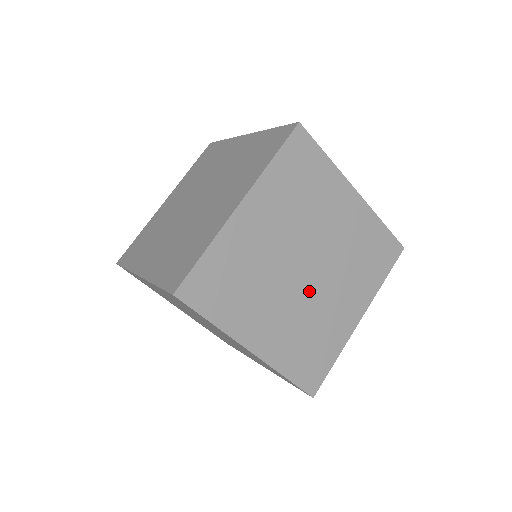
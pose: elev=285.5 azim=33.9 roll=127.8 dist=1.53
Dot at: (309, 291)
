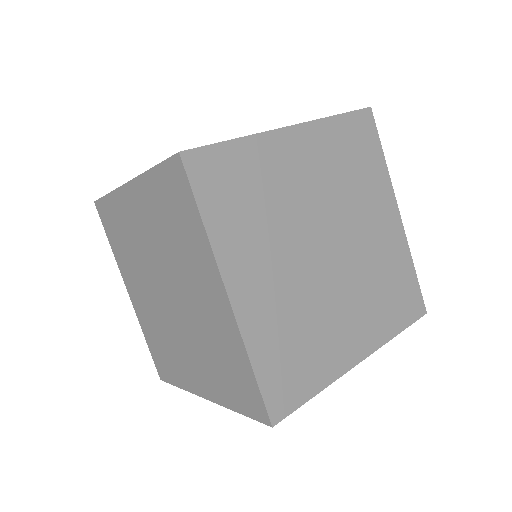
Dot at: (348, 260)
